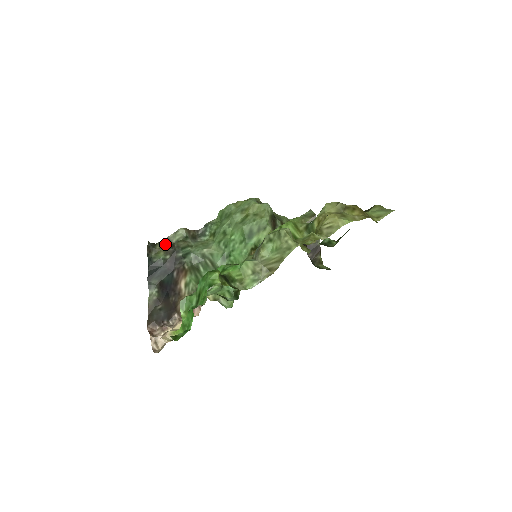
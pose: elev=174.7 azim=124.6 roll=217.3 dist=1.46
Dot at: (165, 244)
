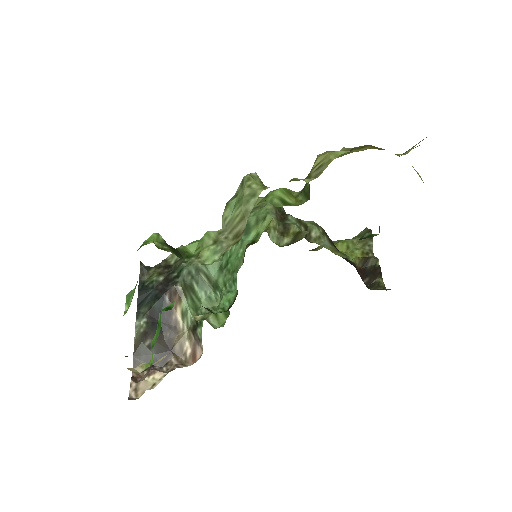
Dot at: (161, 266)
